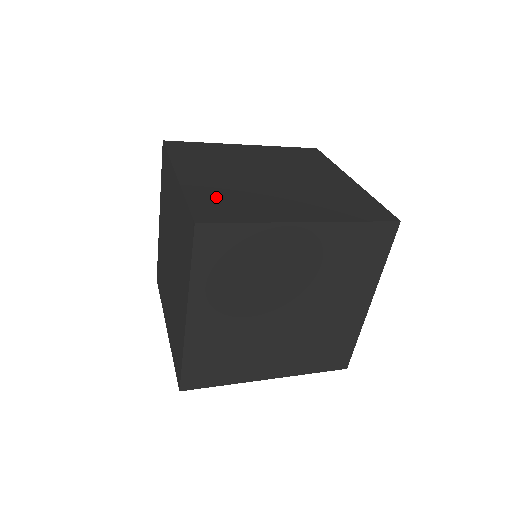
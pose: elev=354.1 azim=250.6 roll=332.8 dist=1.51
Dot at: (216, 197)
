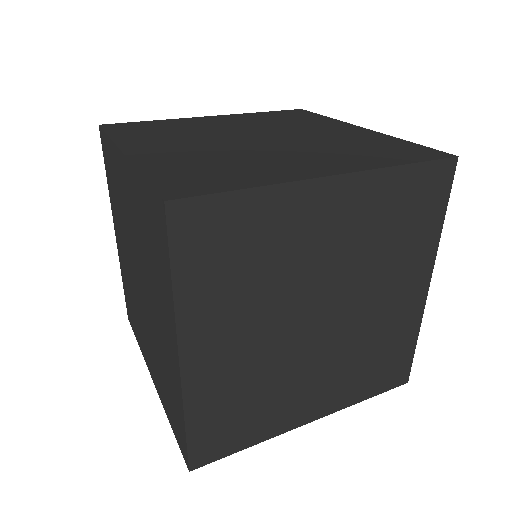
Dot at: (189, 167)
